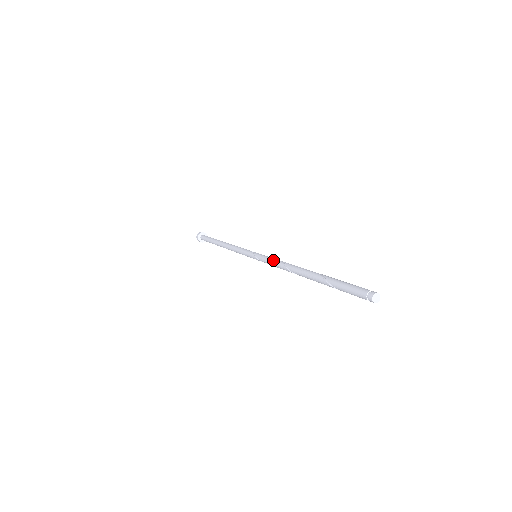
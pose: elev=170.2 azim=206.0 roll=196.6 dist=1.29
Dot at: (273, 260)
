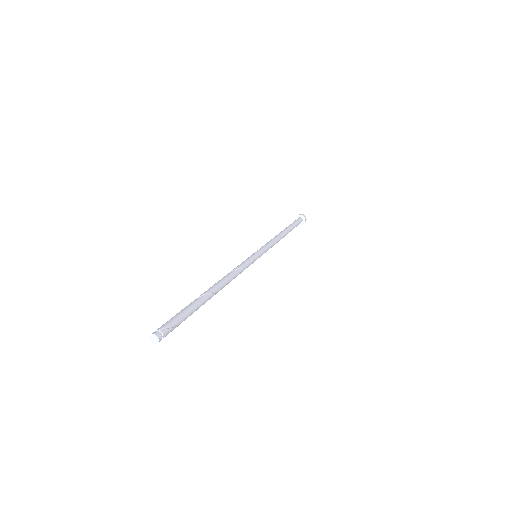
Dot at: (236, 267)
